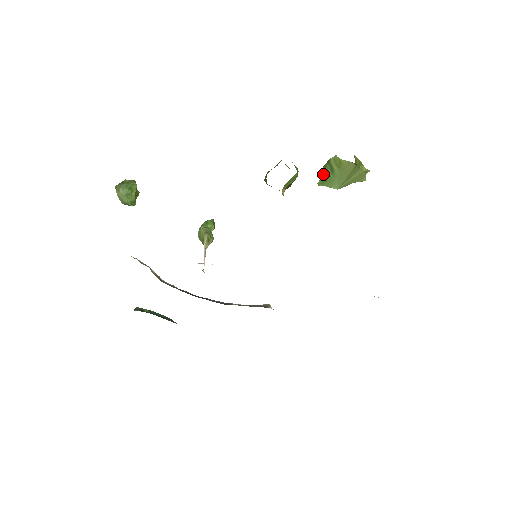
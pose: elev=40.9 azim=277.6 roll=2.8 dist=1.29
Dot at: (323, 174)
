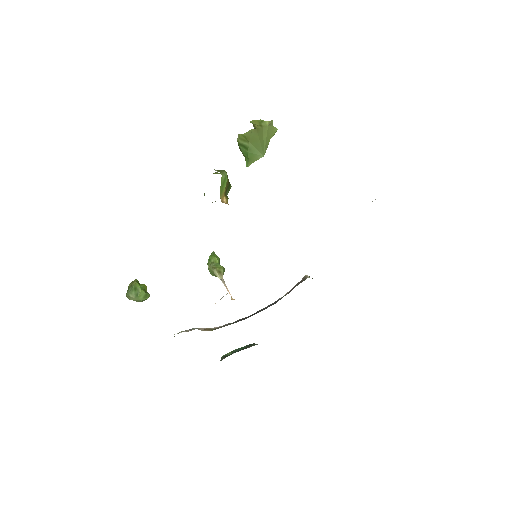
Dot at: occluded
